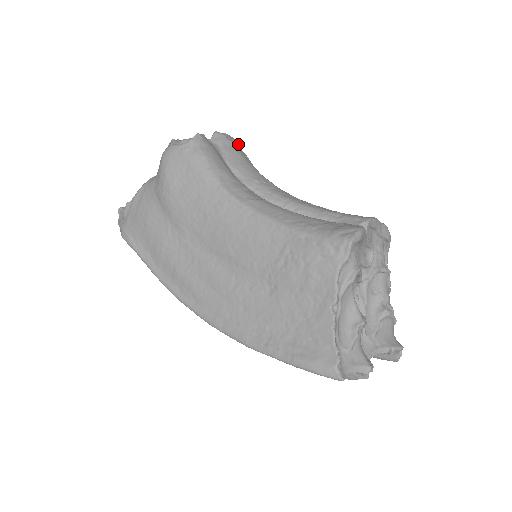
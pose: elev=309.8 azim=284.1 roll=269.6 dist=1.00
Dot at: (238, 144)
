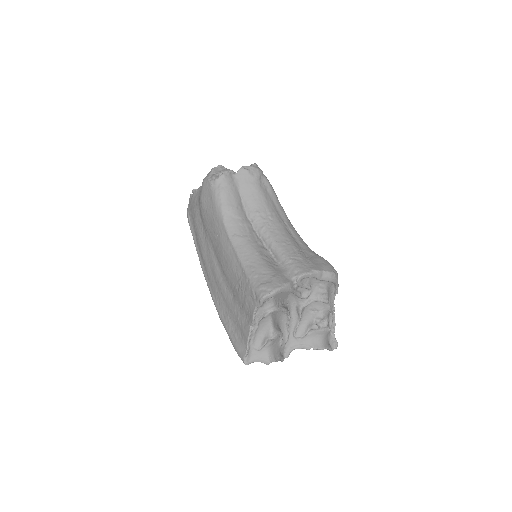
Dot at: (259, 176)
